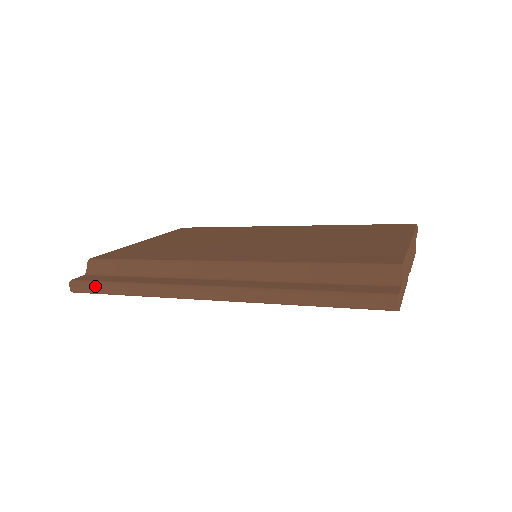
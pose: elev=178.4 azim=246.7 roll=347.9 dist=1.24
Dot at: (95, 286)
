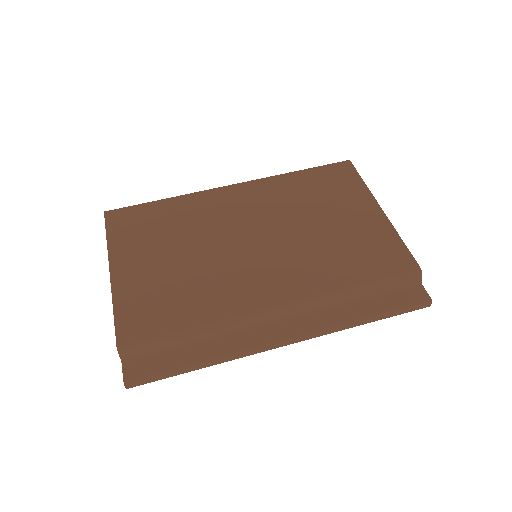
Dot at: (161, 377)
